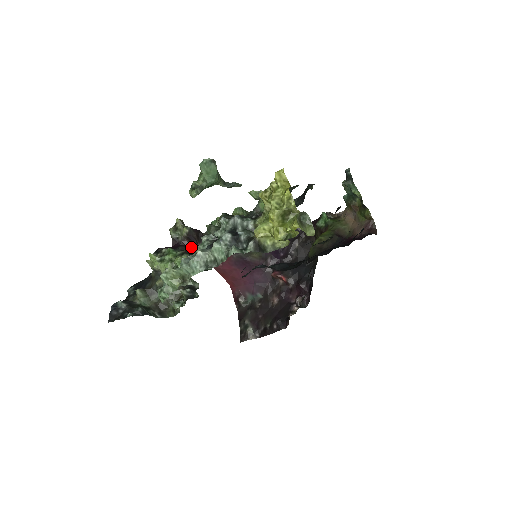
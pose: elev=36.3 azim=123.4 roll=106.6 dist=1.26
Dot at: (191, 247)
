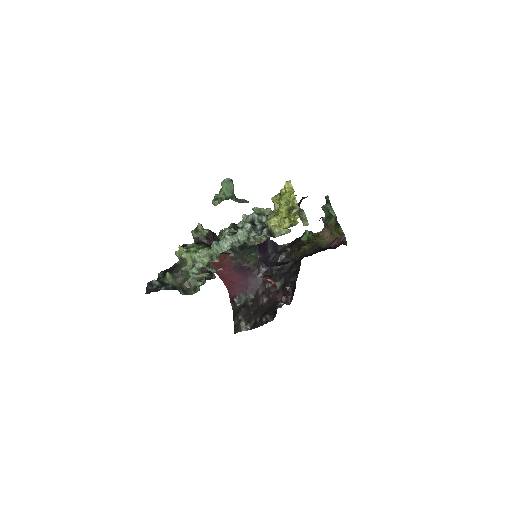
Dot at: (209, 244)
